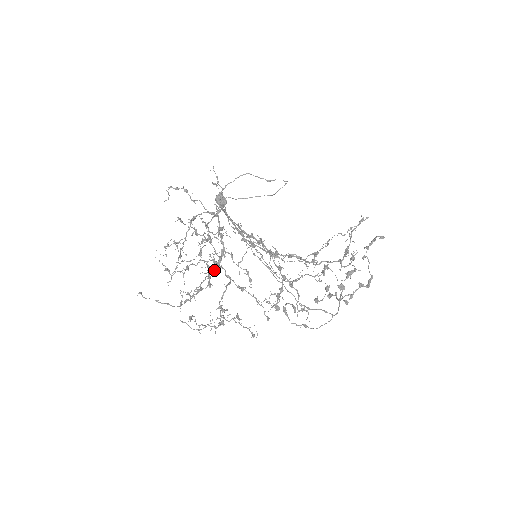
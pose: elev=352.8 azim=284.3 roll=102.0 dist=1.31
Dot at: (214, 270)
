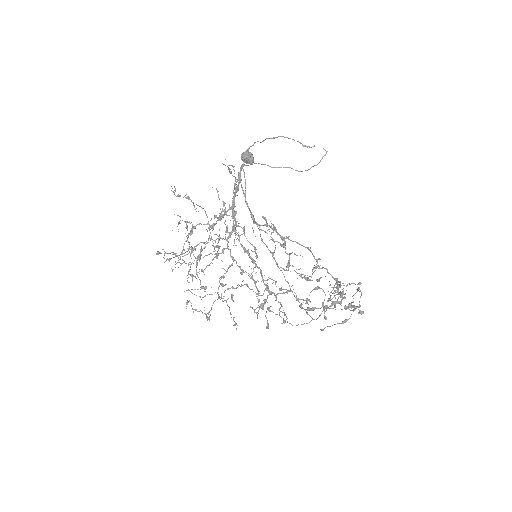
Dot at: (218, 255)
